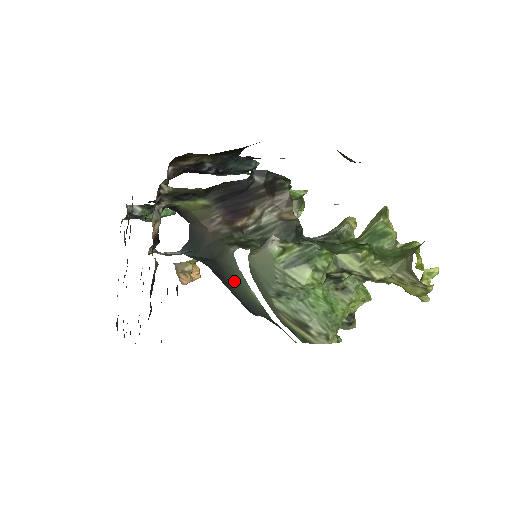
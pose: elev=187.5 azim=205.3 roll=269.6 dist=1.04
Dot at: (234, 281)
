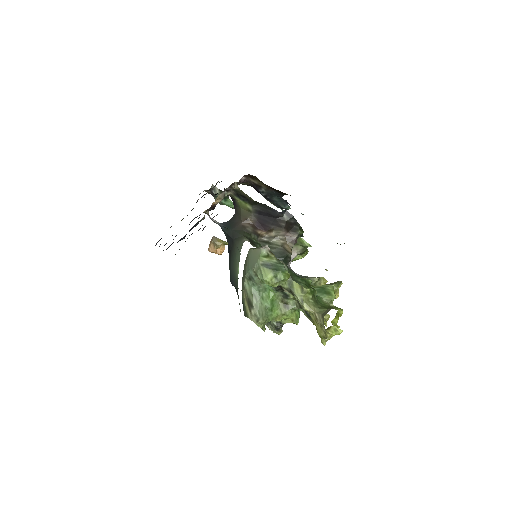
Dot at: (234, 257)
